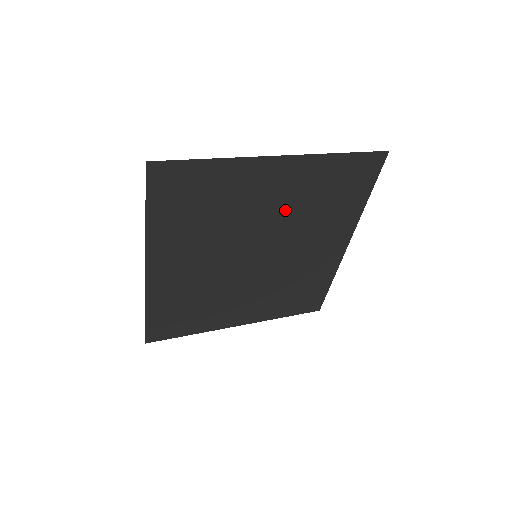
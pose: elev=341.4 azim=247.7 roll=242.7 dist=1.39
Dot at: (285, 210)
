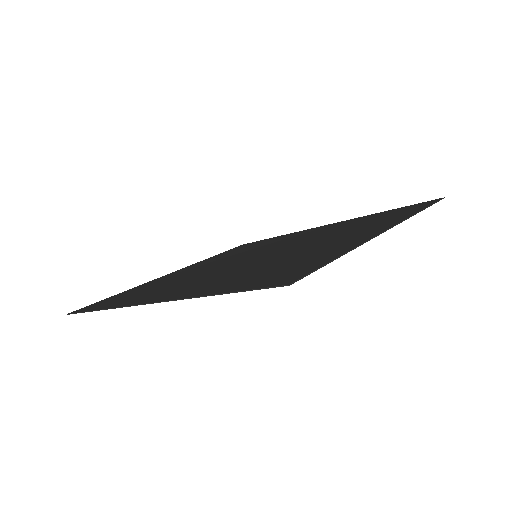
Dot at: (326, 238)
